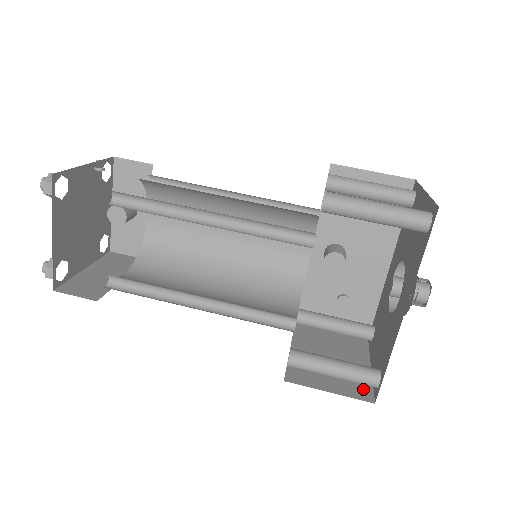
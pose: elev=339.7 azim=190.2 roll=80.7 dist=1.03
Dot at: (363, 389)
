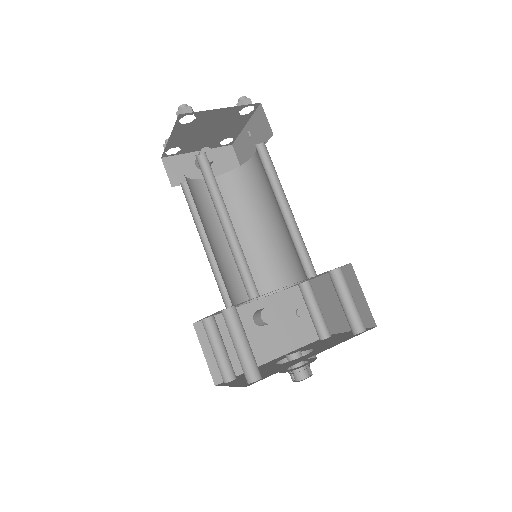
Dot at: occluded
